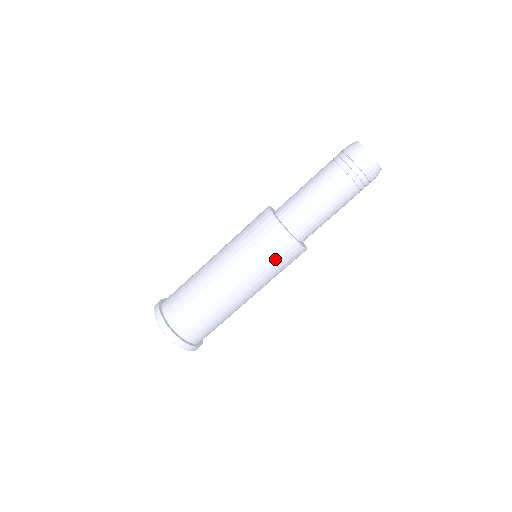
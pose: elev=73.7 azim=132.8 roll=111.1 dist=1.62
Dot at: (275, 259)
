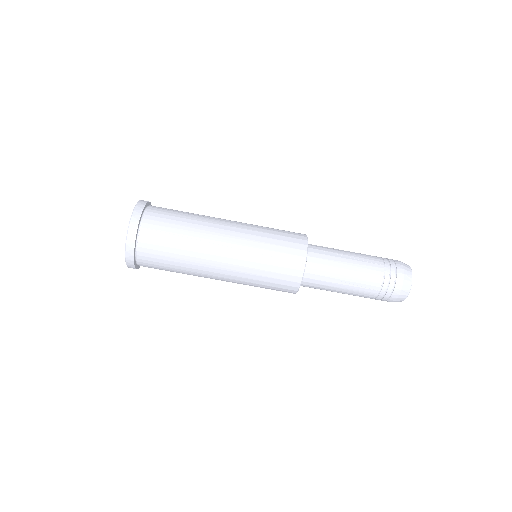
Dot at: (271, 281)
